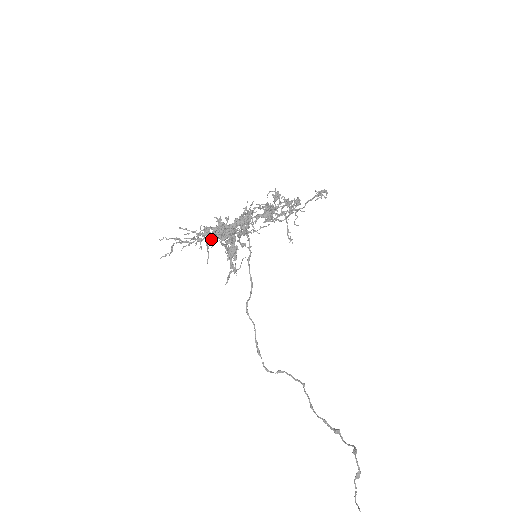
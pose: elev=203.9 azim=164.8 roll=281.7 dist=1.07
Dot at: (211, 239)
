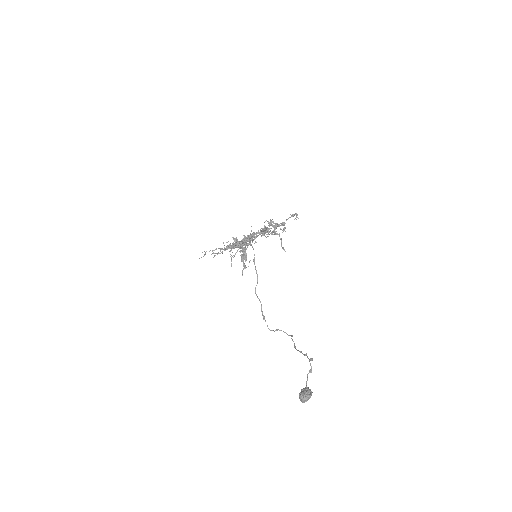
Dot at: occluded
